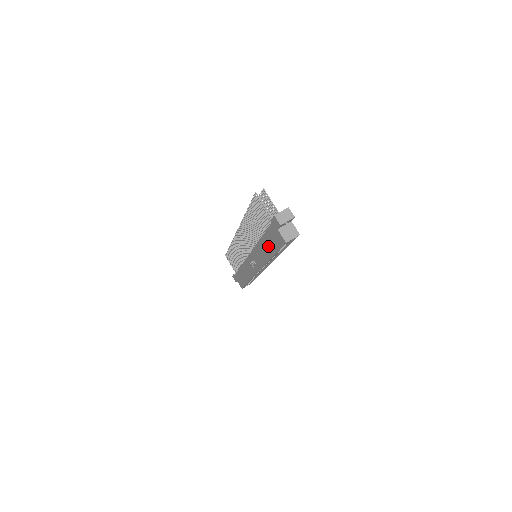
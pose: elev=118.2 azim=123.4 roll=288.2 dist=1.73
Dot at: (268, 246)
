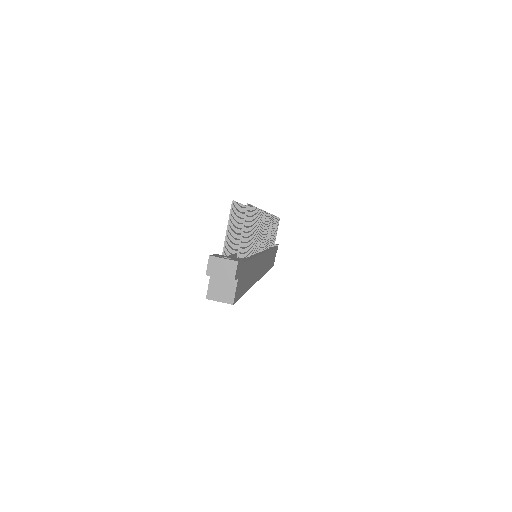
Dot at: occluded
